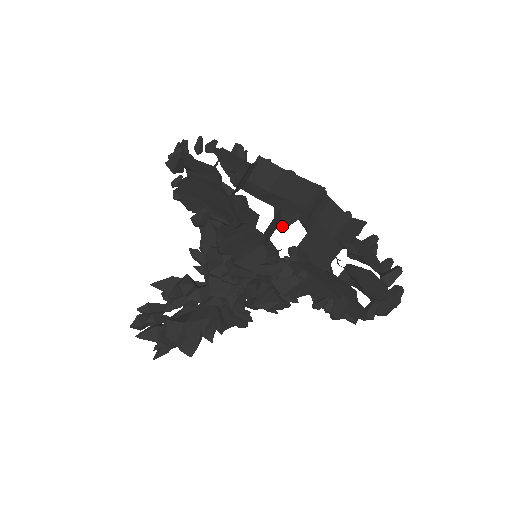
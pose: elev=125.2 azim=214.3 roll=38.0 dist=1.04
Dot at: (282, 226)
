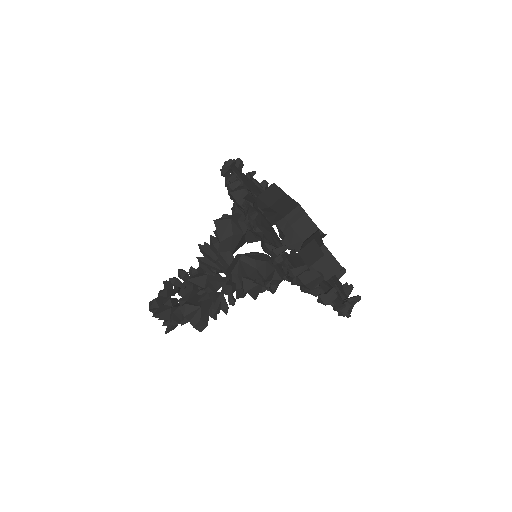
Dot at: occluded
